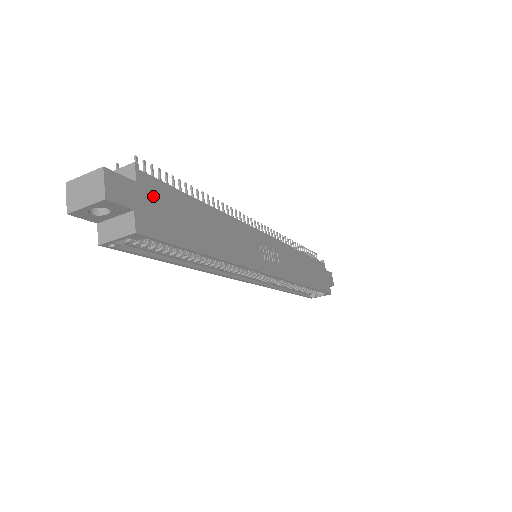
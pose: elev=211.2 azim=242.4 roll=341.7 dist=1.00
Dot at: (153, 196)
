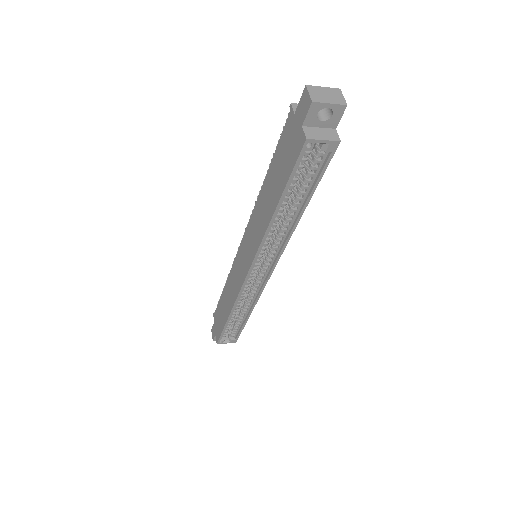
Dot at: occluded
